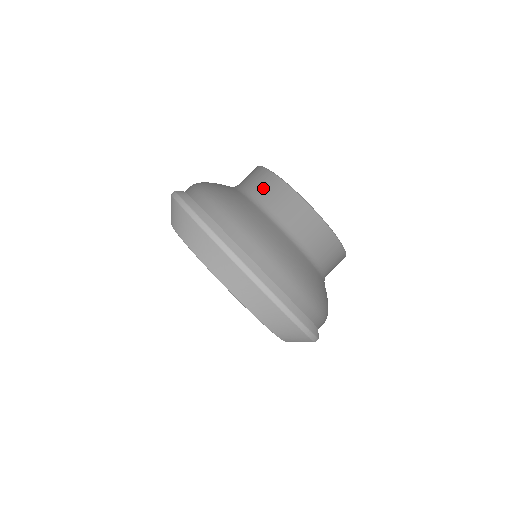
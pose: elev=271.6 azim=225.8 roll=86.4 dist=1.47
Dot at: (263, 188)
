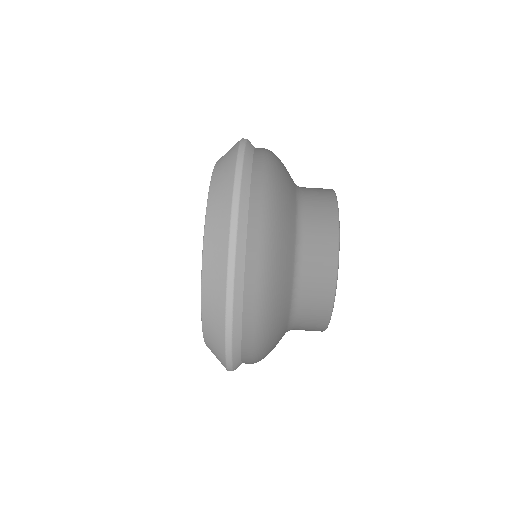
Dot at: (317, 241)
